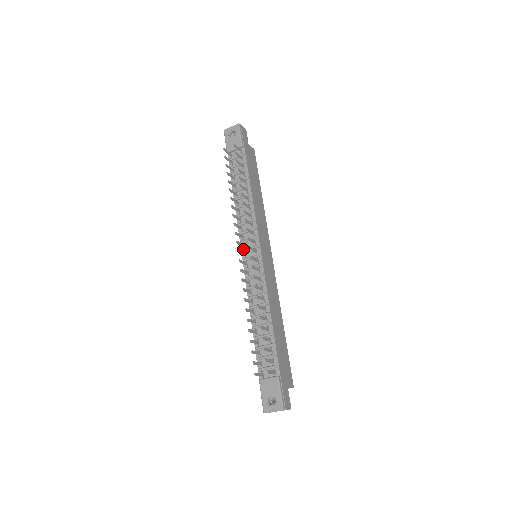
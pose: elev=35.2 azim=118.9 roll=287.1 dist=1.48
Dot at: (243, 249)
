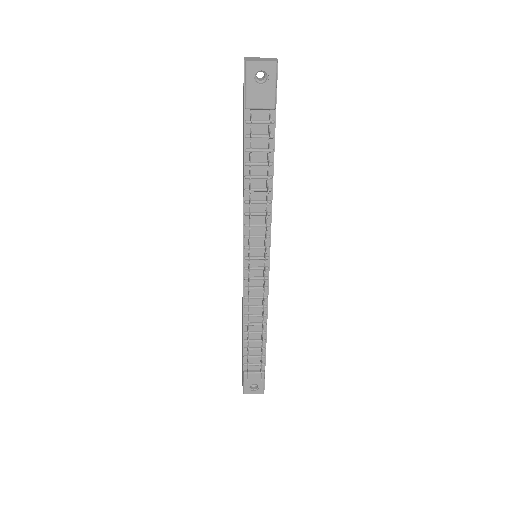
Dot at: (246, 255)
